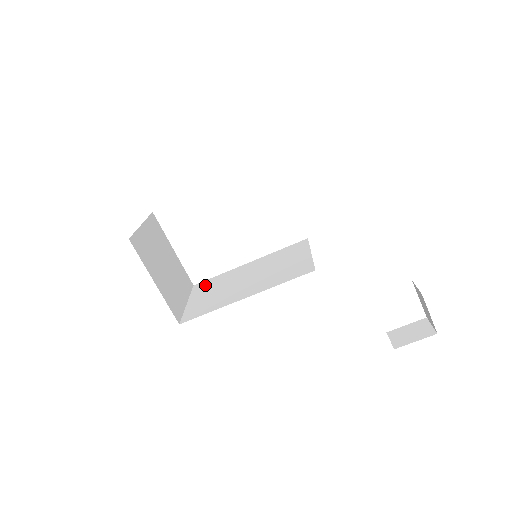
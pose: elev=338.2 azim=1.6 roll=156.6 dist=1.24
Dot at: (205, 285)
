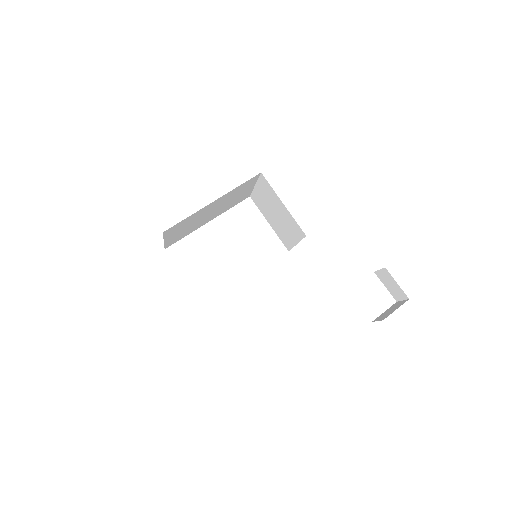
Dot at: occluded
